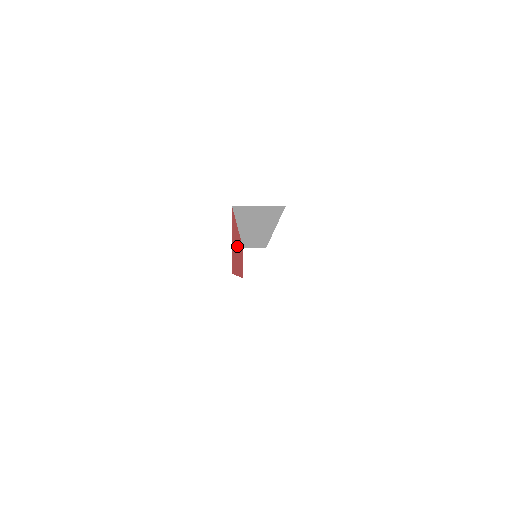
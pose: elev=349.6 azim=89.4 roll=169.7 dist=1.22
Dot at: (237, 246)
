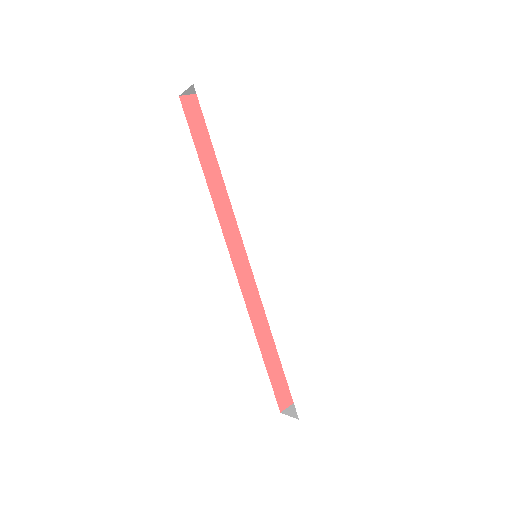
Dot at: occluded
